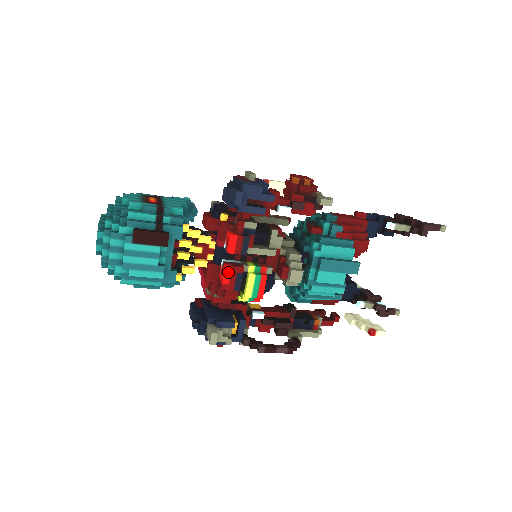
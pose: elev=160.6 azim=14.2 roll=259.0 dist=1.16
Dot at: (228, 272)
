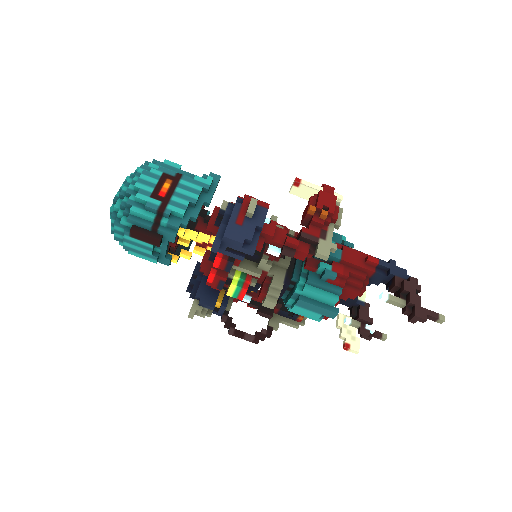
Dot at: (212, 277)
